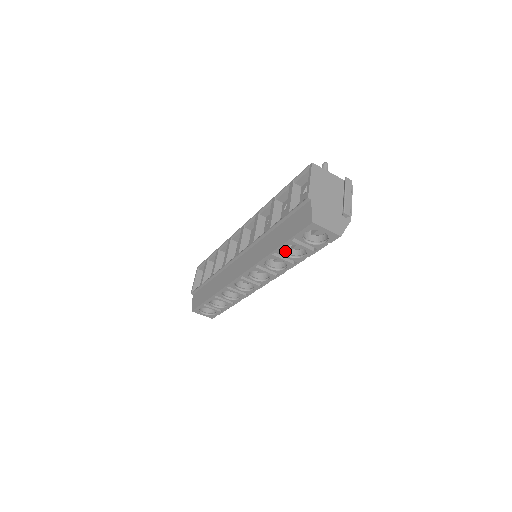
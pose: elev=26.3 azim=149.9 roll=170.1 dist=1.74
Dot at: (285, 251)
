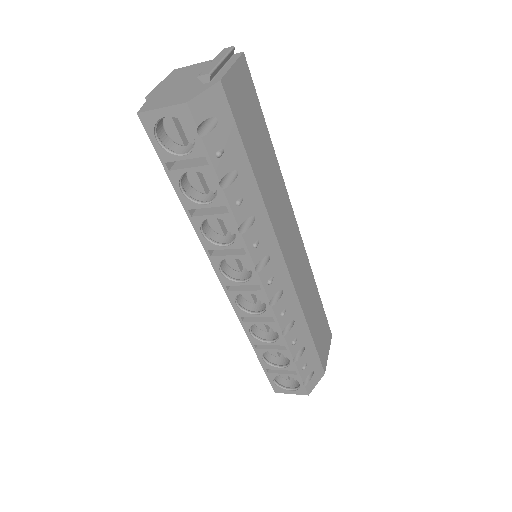
Dot at: (202, 200)
